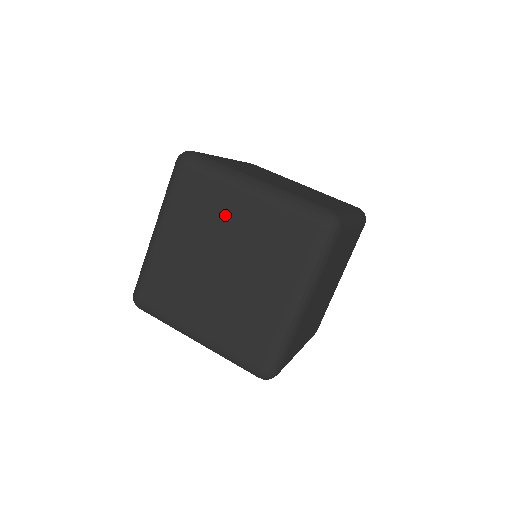
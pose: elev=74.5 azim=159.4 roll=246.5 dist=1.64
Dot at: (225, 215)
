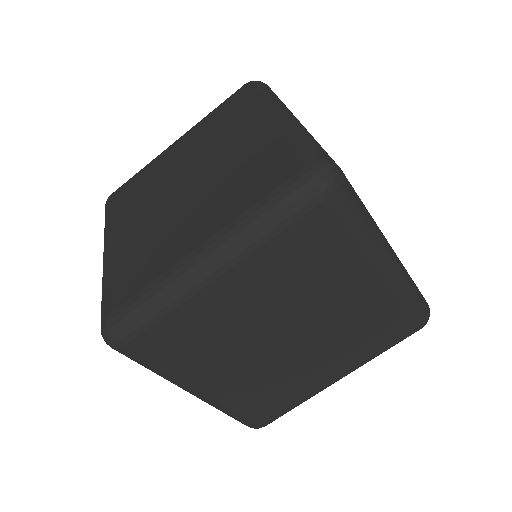
Dot at: (336, 284)
